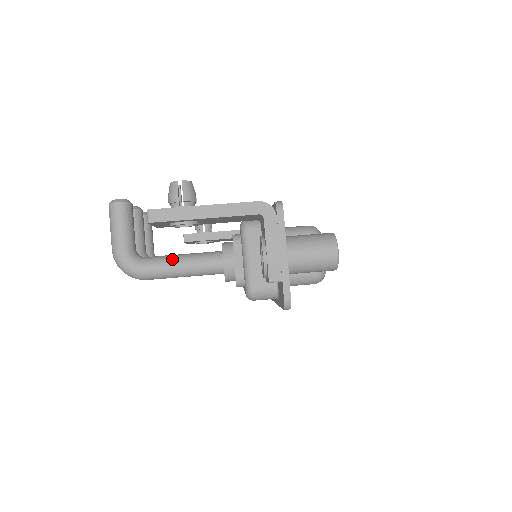
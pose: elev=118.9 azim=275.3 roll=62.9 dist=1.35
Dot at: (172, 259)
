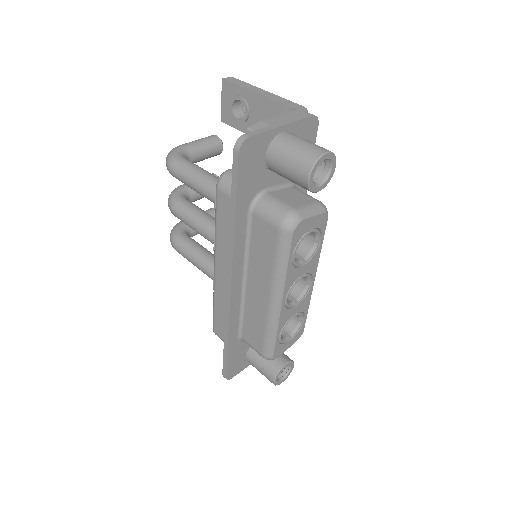
Dot at: occluded
